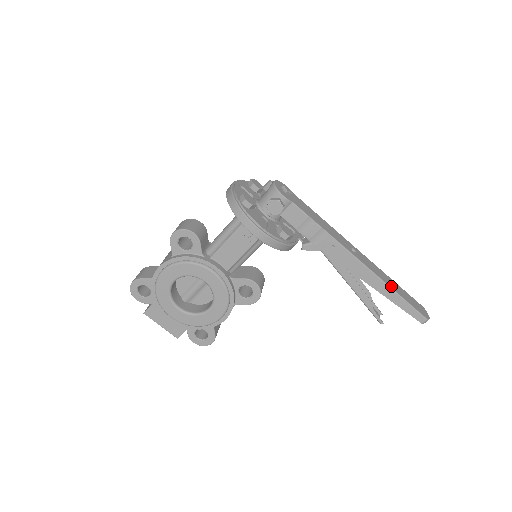
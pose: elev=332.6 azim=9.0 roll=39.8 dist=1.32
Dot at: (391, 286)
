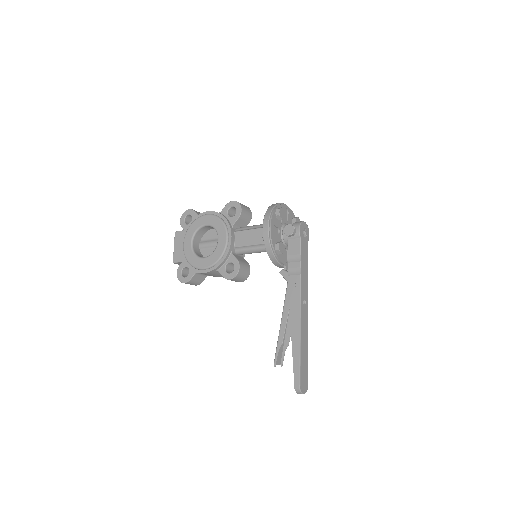
Dot at: (302, 344)
